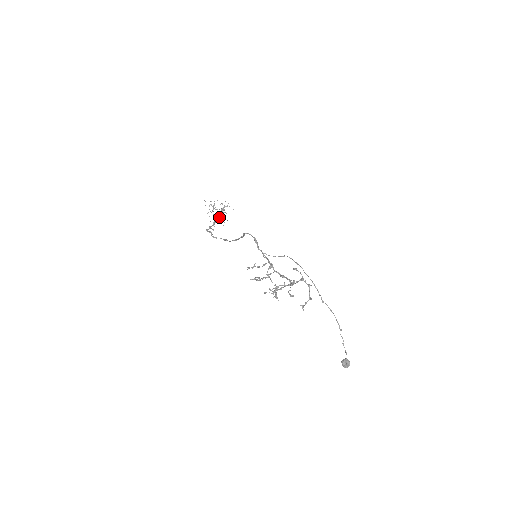
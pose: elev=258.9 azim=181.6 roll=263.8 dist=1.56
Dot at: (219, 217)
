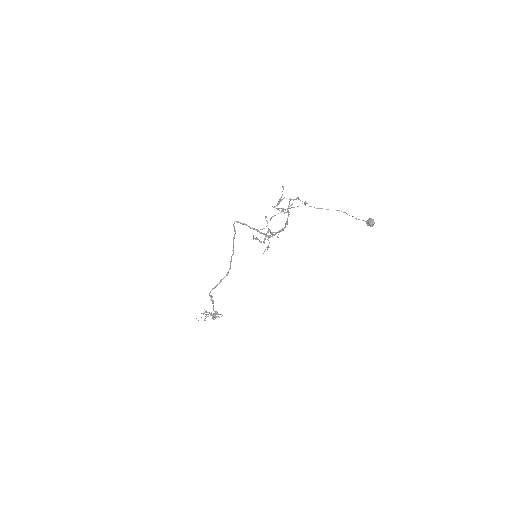
Dot at: occluded
